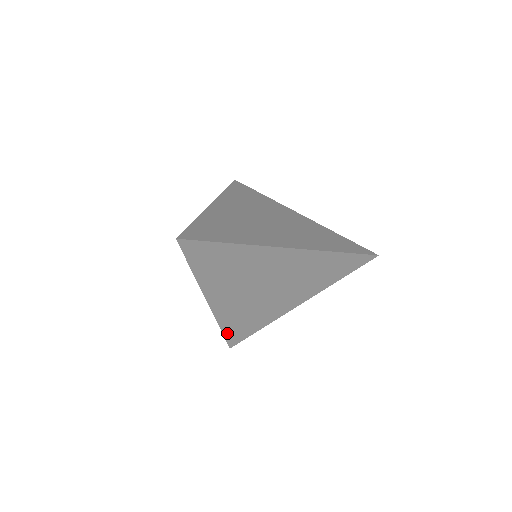
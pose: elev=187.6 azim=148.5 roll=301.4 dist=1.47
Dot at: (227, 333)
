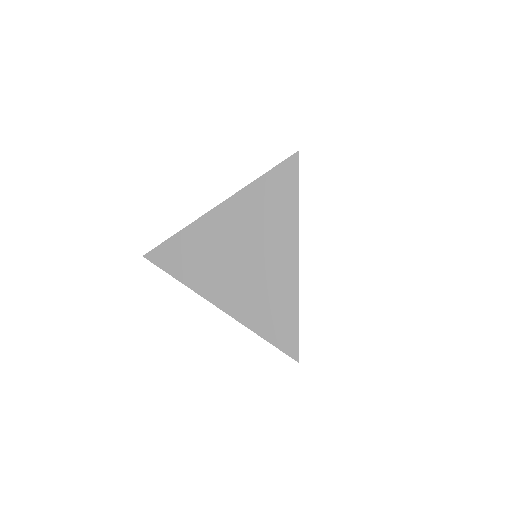
Dot at: (271, 338)
